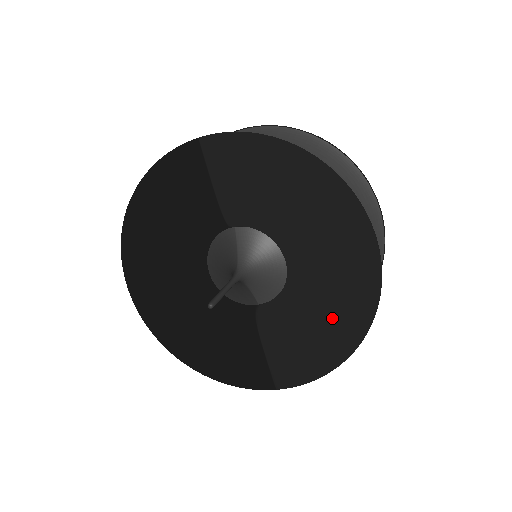
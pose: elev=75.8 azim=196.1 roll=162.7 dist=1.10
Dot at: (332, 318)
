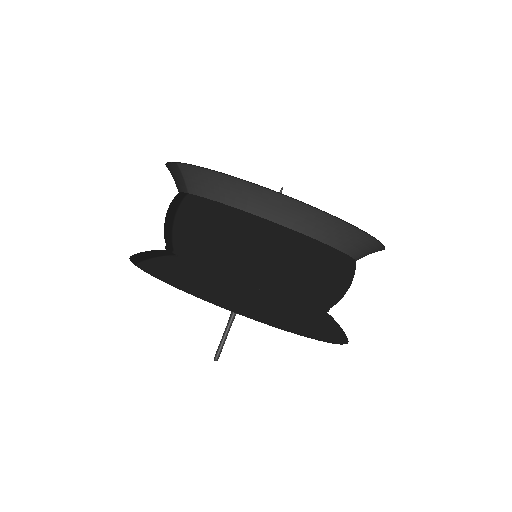
Dot at: occluded
